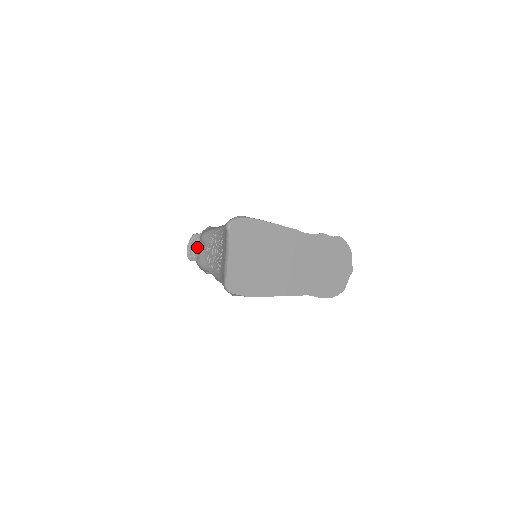
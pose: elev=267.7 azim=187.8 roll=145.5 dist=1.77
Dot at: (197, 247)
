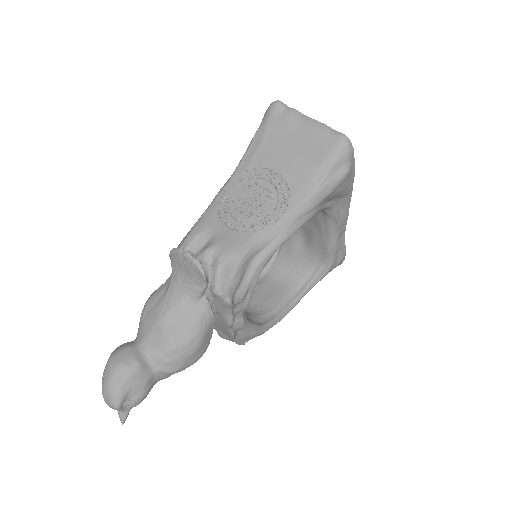
Dot at: (195, 257)
